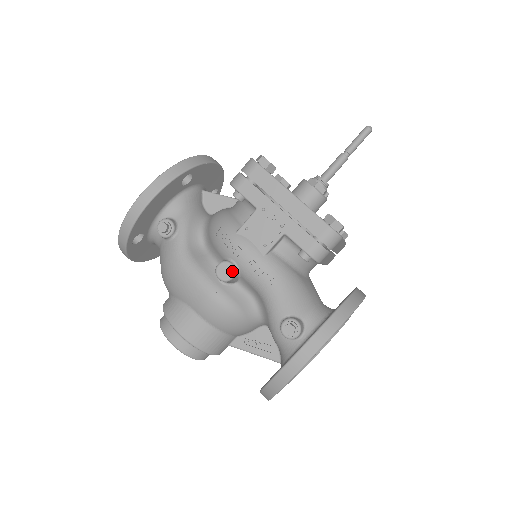
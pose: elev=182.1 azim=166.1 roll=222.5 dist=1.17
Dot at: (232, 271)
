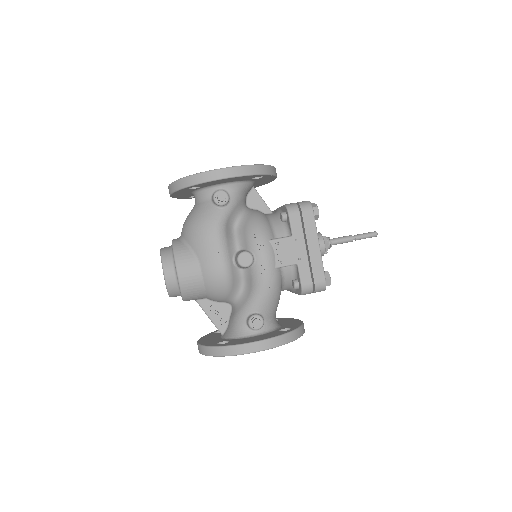
Dot at: (250, 263)
